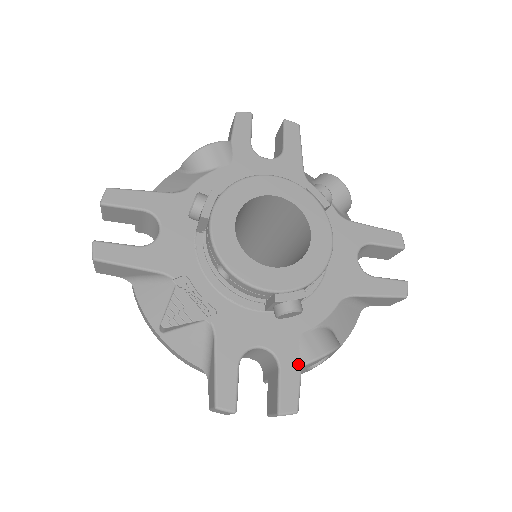
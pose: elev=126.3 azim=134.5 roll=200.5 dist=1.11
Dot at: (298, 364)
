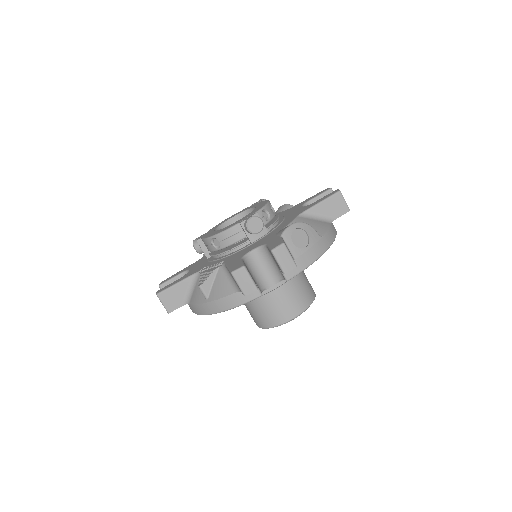
Dot at: (278, 237)
